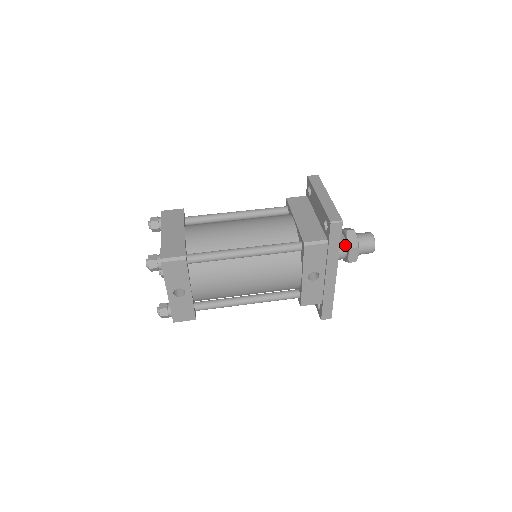
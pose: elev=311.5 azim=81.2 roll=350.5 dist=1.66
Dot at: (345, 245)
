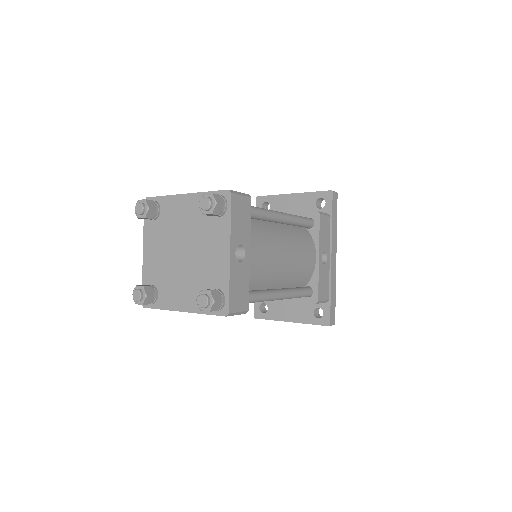
Dot at: occluded
